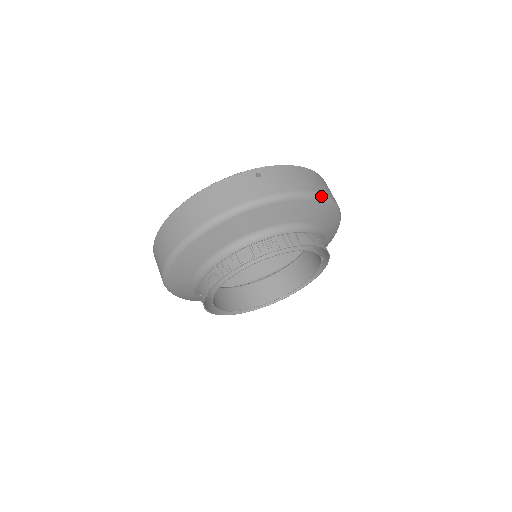
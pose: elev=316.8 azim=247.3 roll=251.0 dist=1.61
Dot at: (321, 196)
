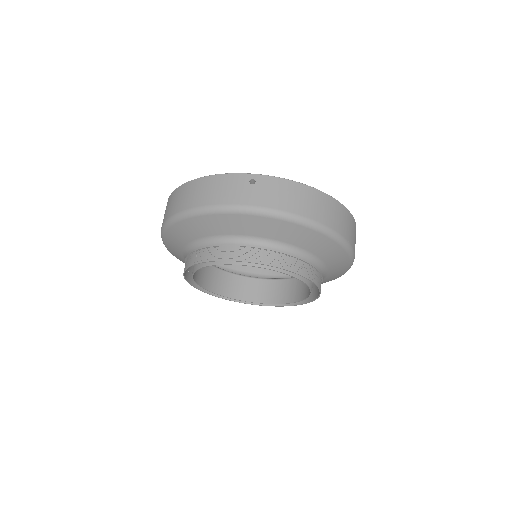
Dot at: (314, 224)
